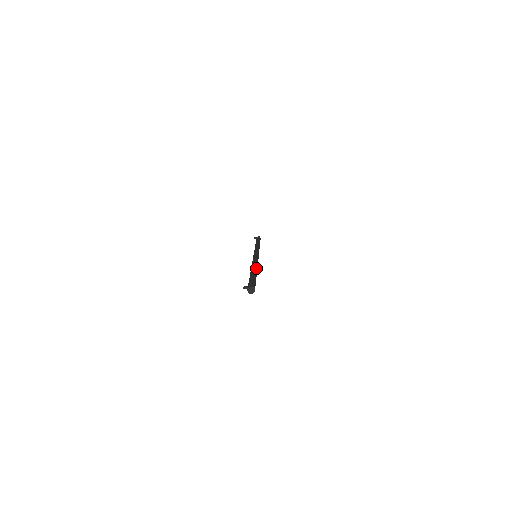
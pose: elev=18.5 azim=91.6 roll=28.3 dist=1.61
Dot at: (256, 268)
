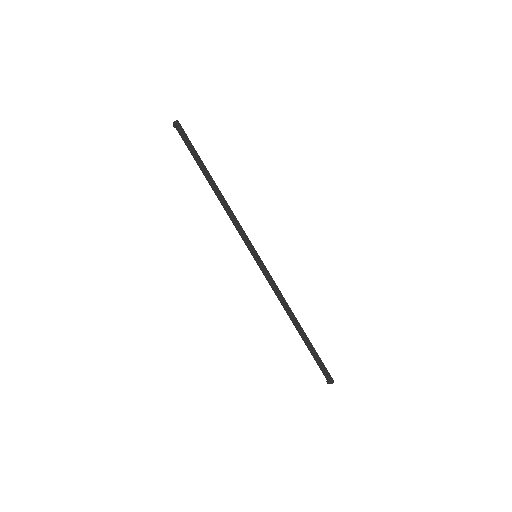
Dot at: (297, 320)
